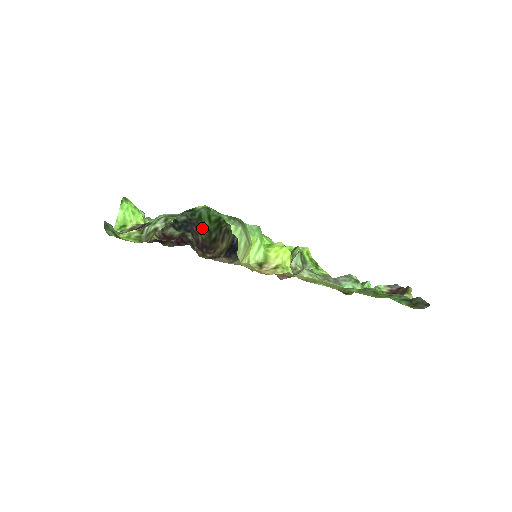
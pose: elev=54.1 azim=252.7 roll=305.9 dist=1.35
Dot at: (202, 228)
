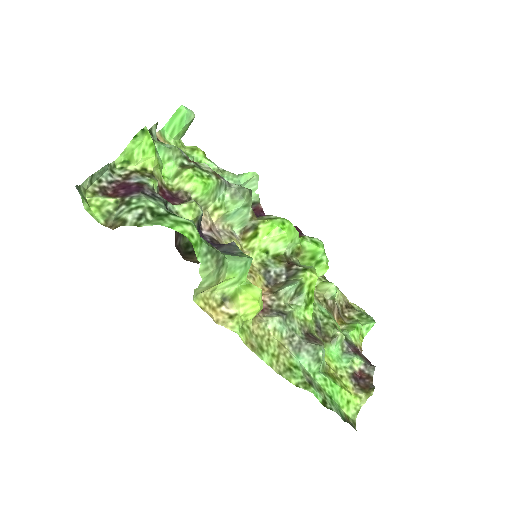
Dot at: (183, 235)
